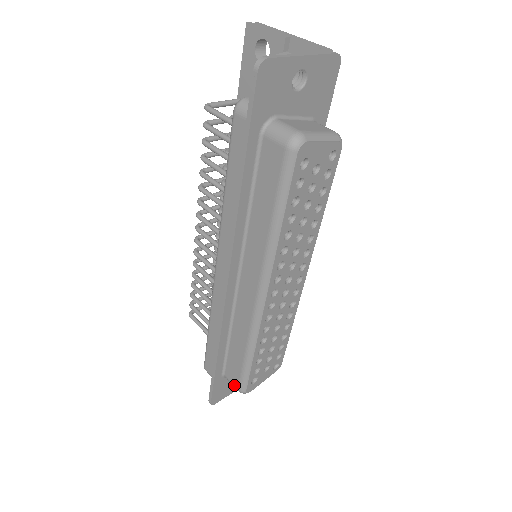
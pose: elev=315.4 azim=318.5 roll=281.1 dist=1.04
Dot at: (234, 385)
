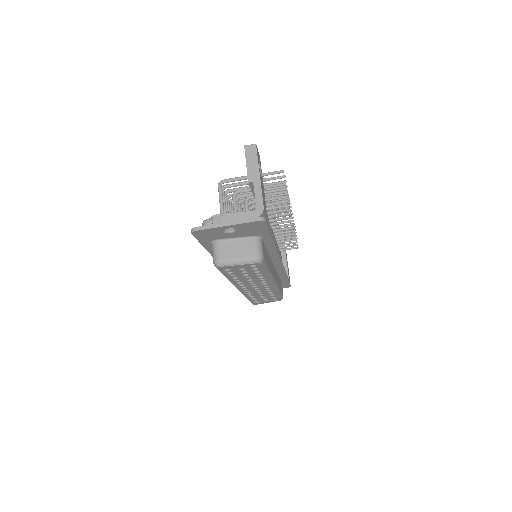
Dot at: occluded
